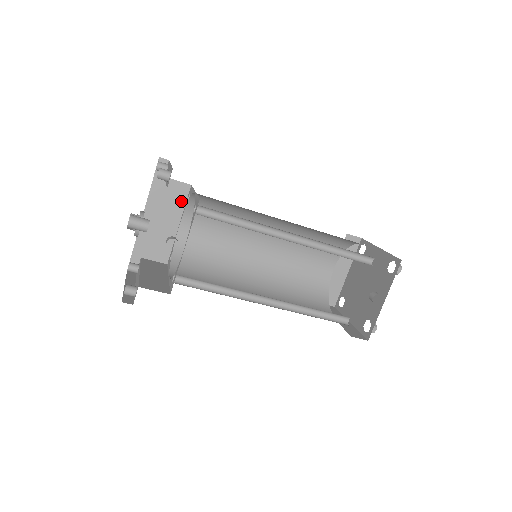
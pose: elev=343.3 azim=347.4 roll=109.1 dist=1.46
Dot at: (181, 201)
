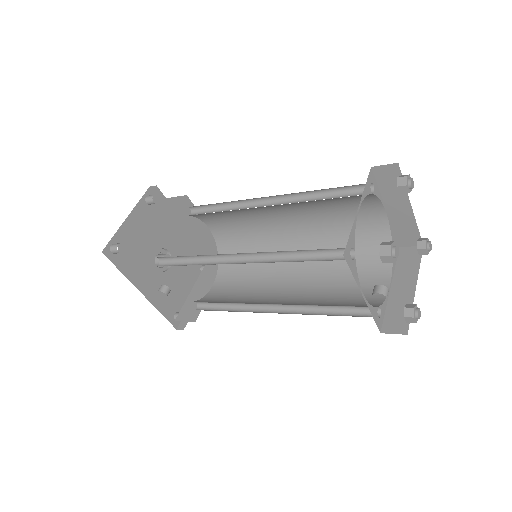
Dot at: occluded
